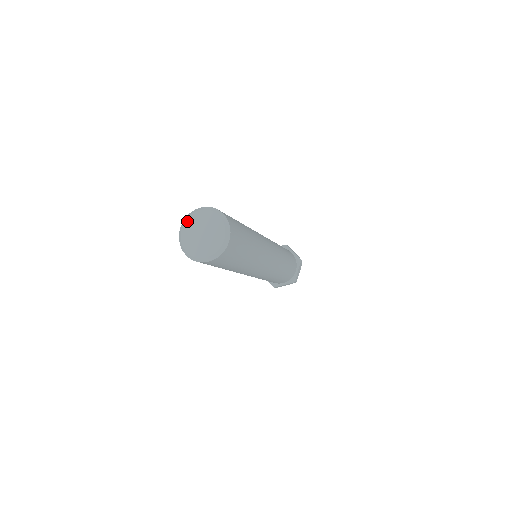
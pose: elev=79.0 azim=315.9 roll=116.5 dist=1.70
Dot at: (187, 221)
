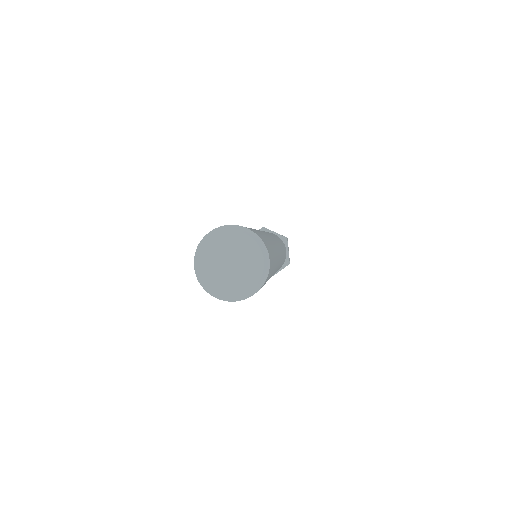
Dot at: (223, 234)
